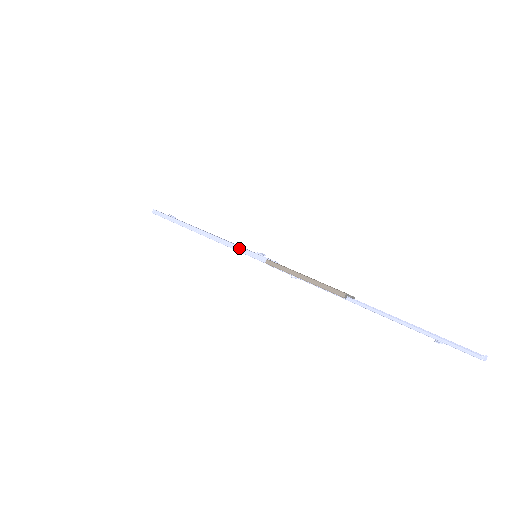
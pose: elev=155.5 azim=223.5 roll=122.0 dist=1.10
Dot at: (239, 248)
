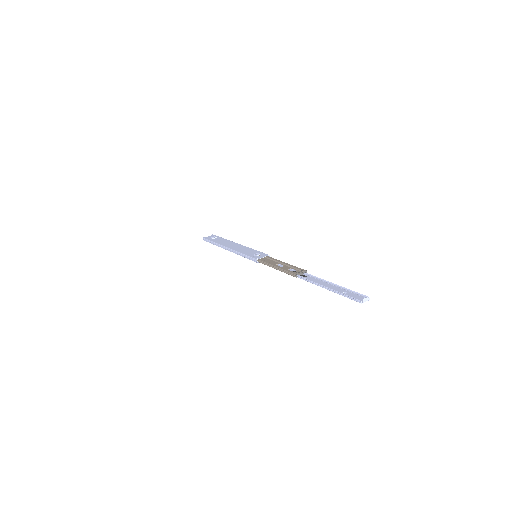
Dot at: (244, 256)
